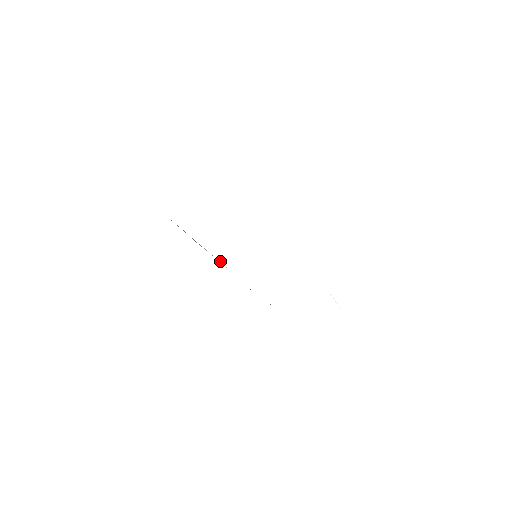
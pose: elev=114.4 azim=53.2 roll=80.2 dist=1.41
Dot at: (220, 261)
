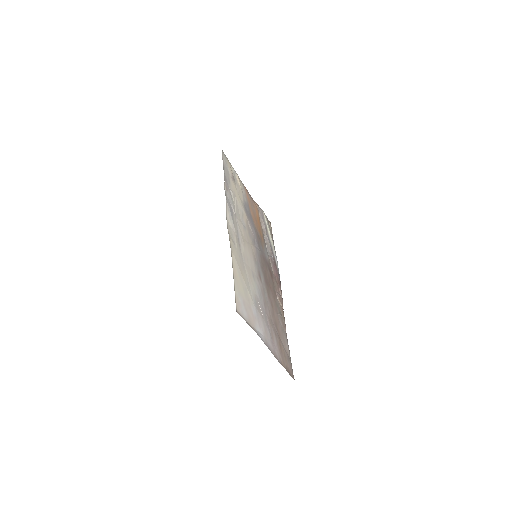
Dot at: (273, 258)
